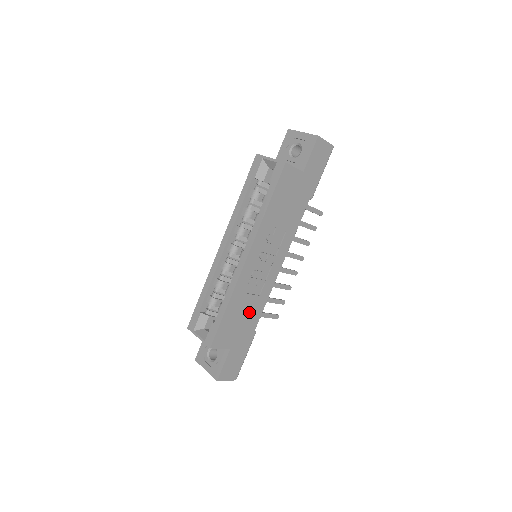
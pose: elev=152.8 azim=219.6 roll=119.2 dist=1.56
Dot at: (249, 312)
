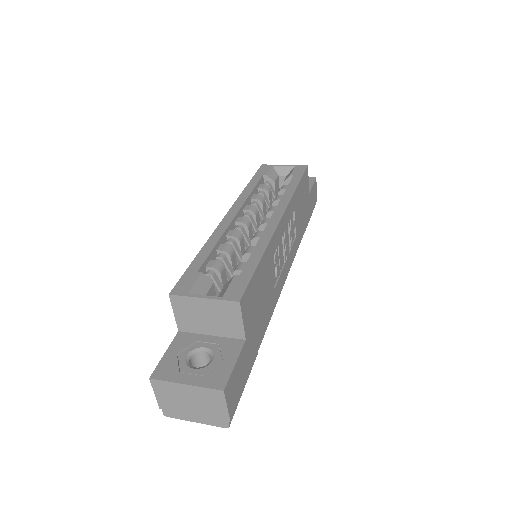
Dot at: (266, 301)
